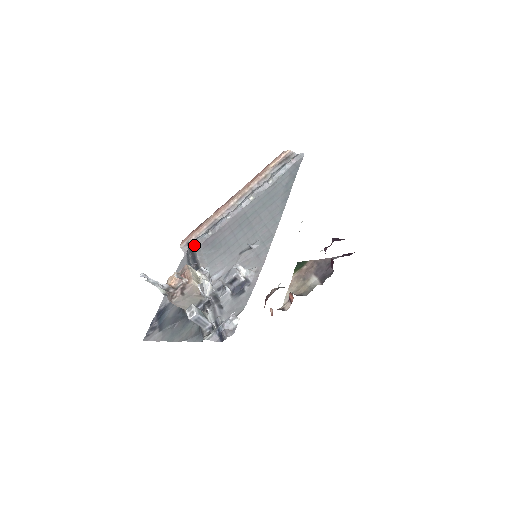
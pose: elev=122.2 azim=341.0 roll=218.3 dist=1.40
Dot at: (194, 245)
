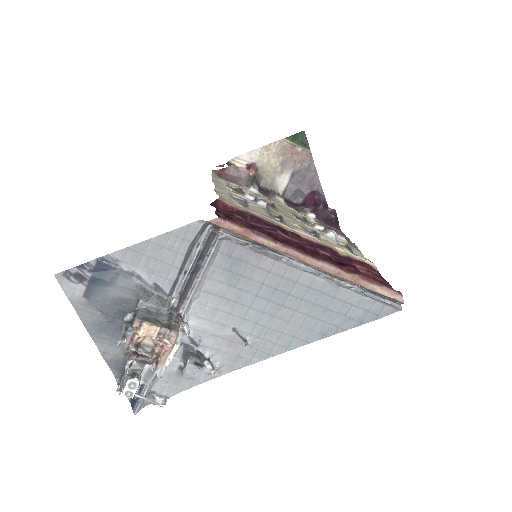
Dot at: (220, 239)
